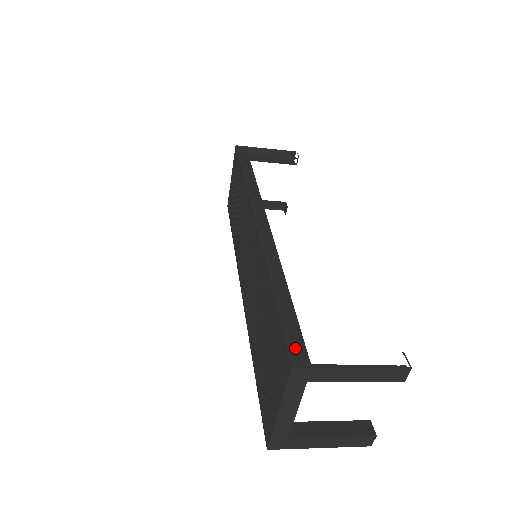
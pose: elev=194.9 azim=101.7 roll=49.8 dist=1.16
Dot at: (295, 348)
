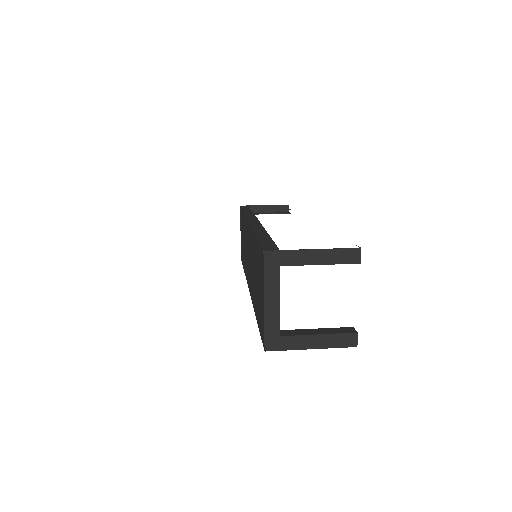
Dot at: (268, 247)
